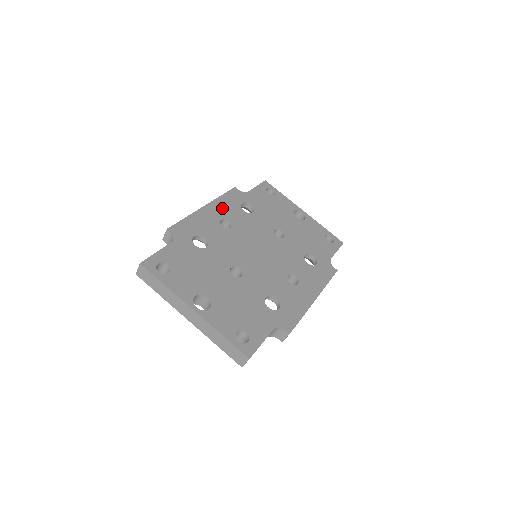
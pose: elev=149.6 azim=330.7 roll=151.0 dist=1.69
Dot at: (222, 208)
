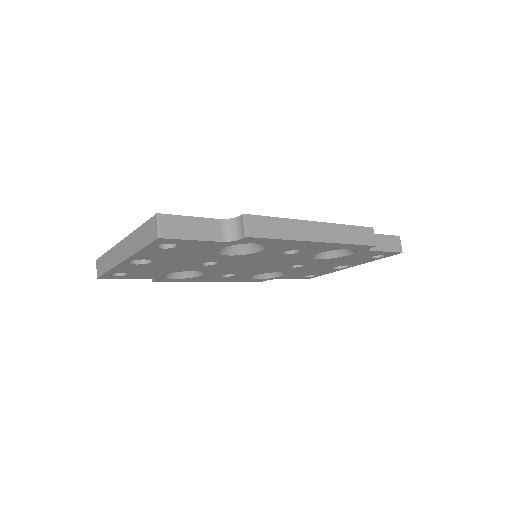
Dot at: occluded
